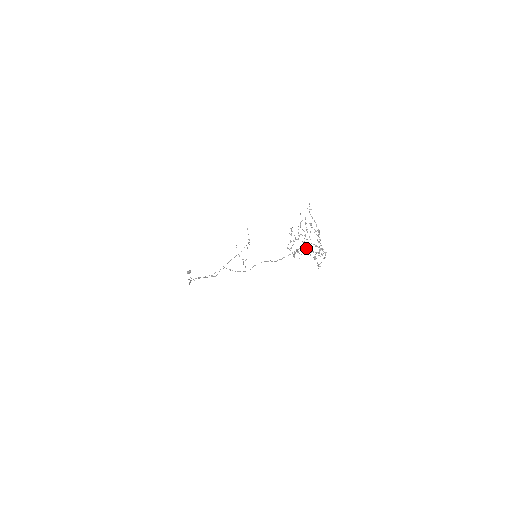
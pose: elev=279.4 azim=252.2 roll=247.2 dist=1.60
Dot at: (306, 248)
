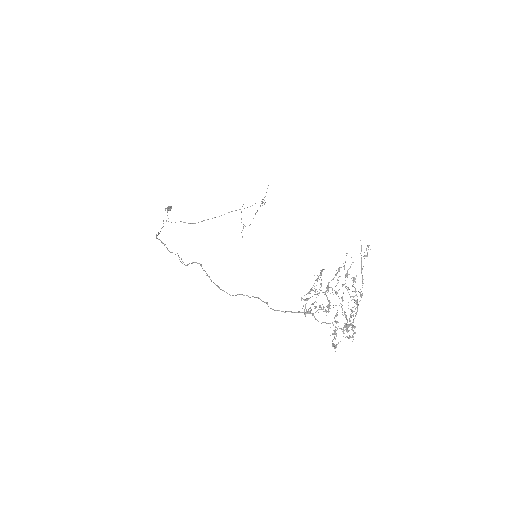
Dot at: (329, 311)
